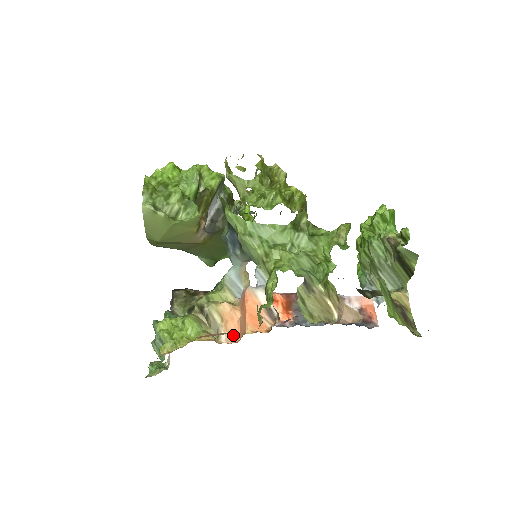
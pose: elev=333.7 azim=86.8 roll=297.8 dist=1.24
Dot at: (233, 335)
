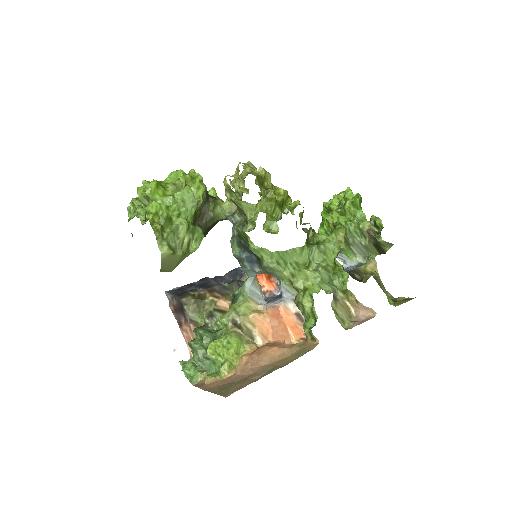
Dot at: (266, 336)
